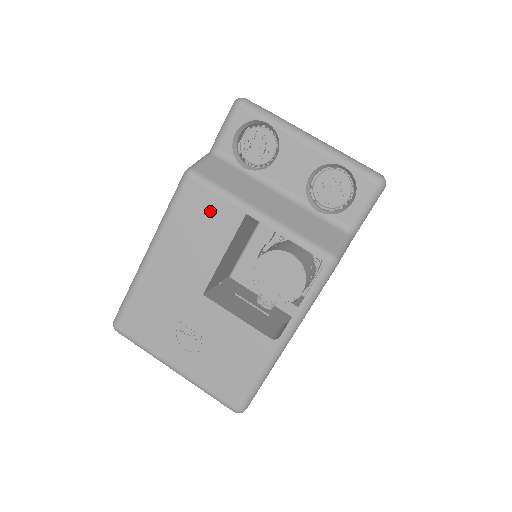
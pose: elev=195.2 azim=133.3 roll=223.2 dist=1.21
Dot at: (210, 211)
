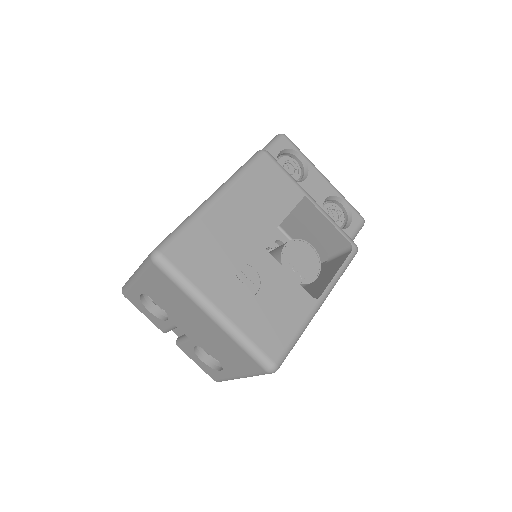
Dot at: (279, 183)
